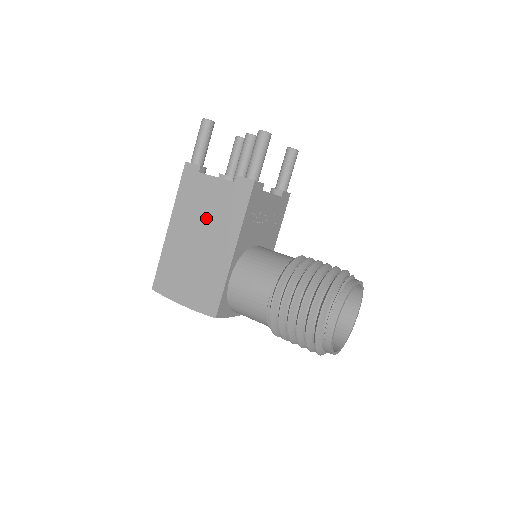
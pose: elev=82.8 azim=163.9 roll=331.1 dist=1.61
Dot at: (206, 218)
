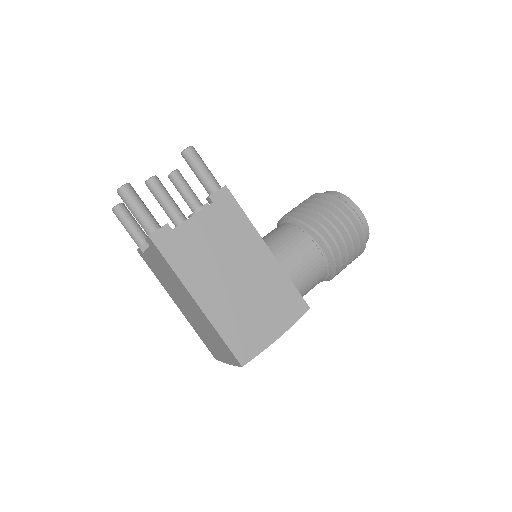
Dot at: (221, 254)
